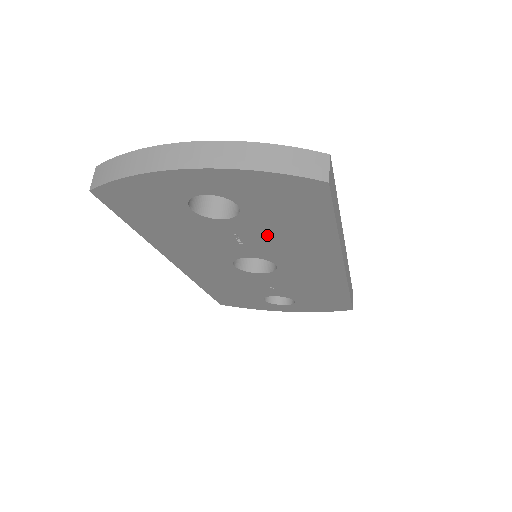
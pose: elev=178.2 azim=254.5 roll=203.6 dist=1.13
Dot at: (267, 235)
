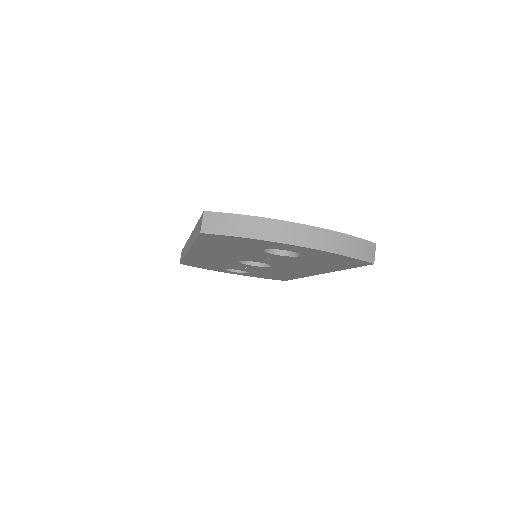
Dot at: (294, 262)
